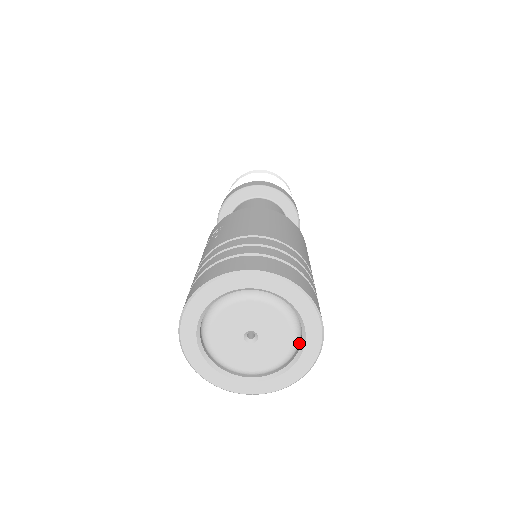
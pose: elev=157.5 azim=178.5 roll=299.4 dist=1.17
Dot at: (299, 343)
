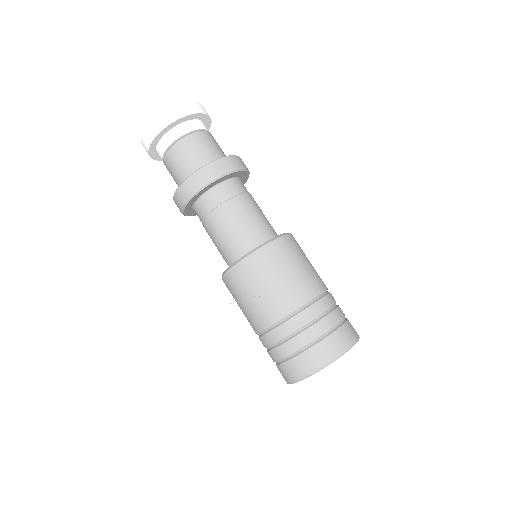
Dot at: occluded
